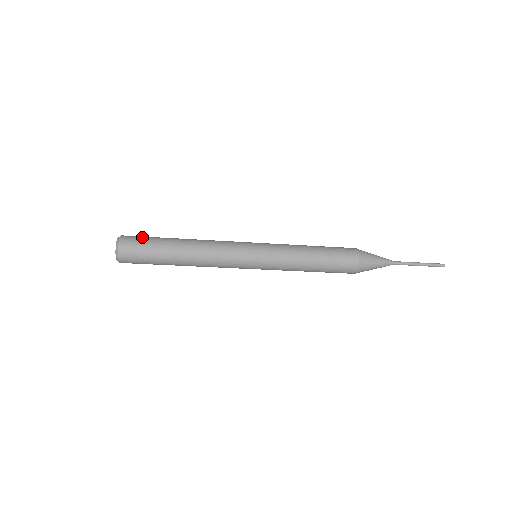
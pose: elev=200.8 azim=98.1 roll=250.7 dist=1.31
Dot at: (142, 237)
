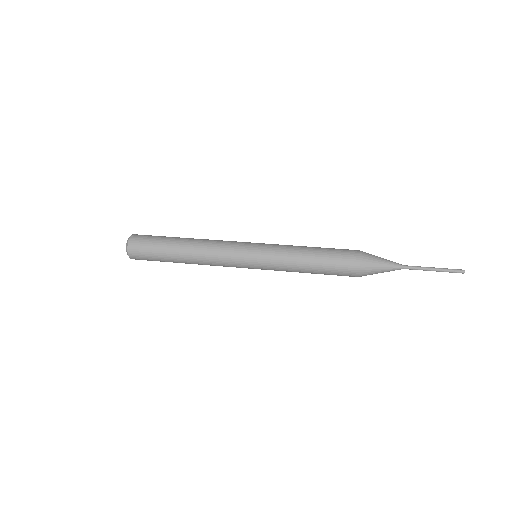
Dot at: (147, 242)
